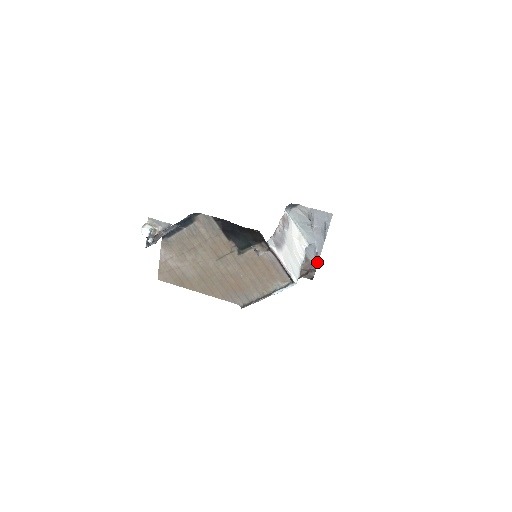
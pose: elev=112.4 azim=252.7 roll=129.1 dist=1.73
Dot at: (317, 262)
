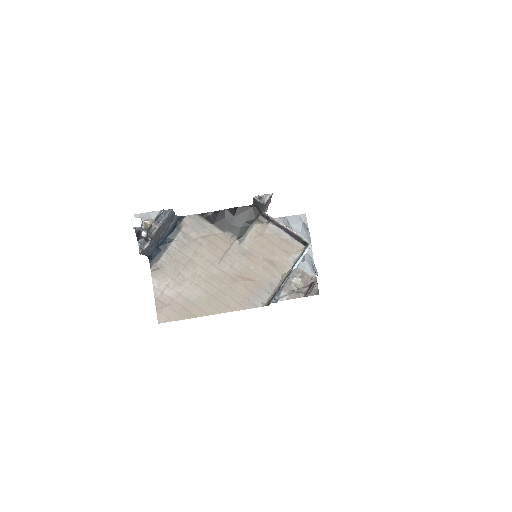
Dot at: (315, 267)
